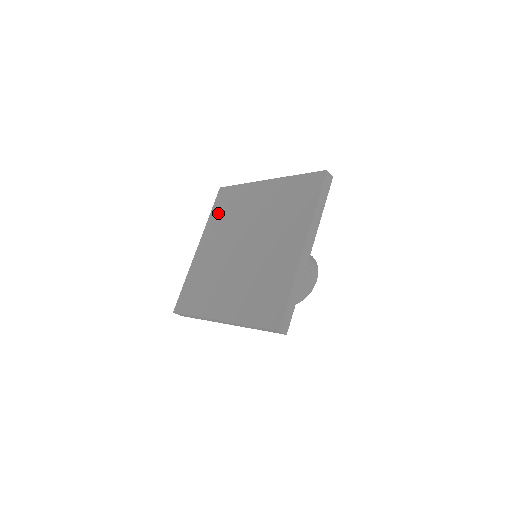
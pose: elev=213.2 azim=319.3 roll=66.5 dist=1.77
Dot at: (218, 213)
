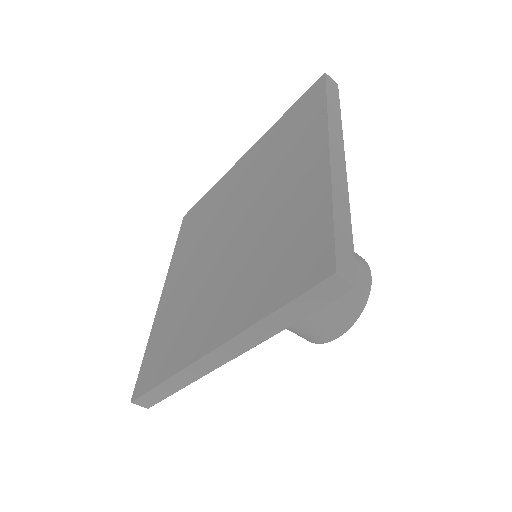
Dot at: (185, 237)
